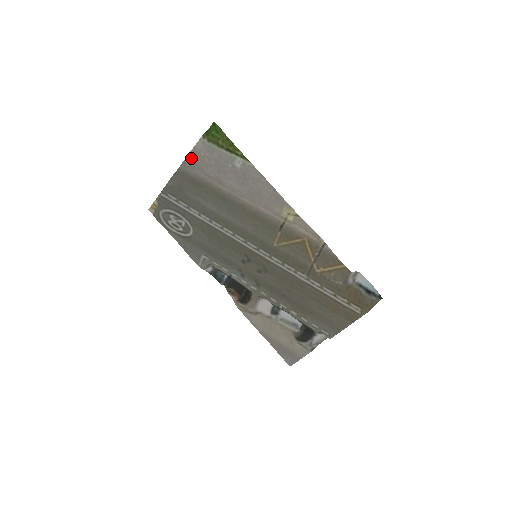
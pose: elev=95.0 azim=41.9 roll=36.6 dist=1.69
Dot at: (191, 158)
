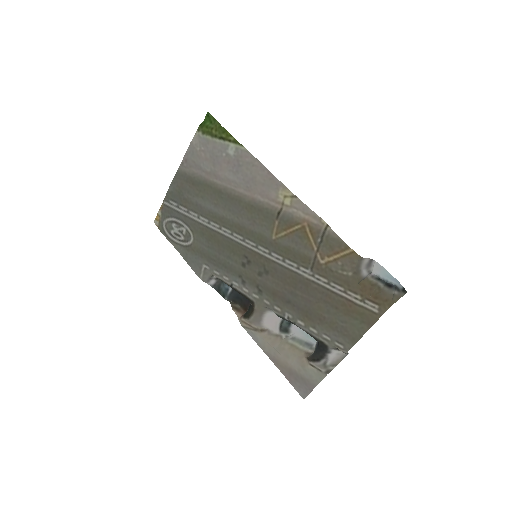
Dot at: (188, 156)
